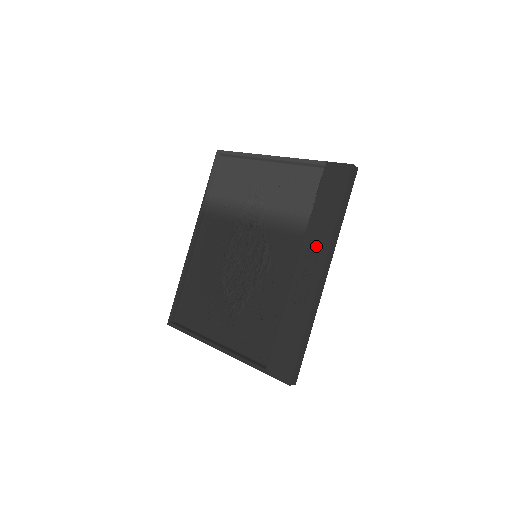
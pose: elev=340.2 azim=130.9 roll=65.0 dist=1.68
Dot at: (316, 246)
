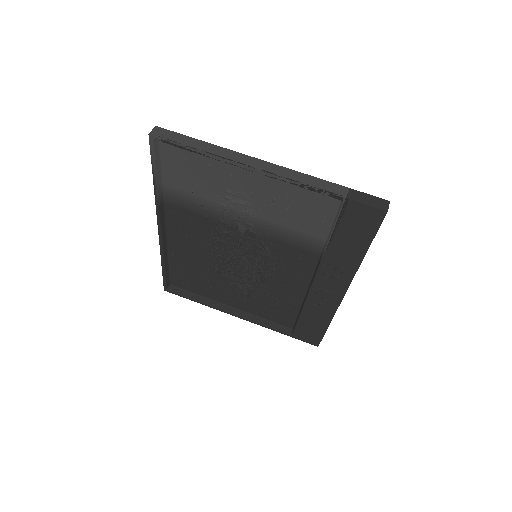
Dot at: (337, 273)
